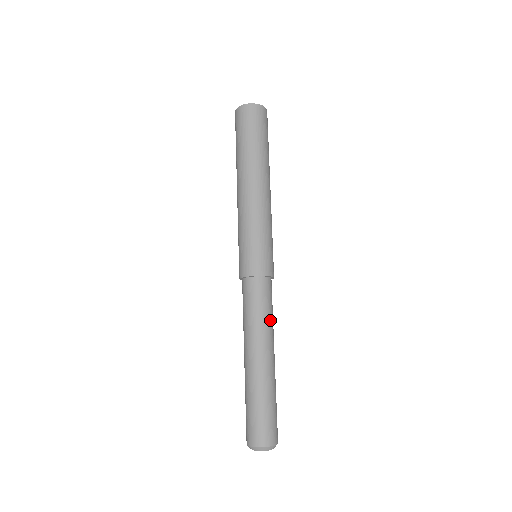
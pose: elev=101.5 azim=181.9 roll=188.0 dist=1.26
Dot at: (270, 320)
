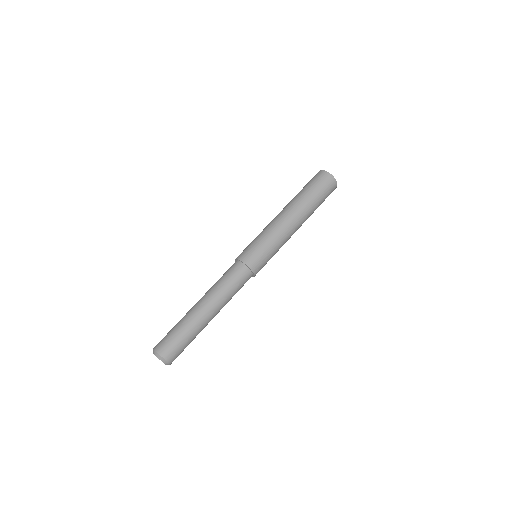
Dot at: (224, 288)
